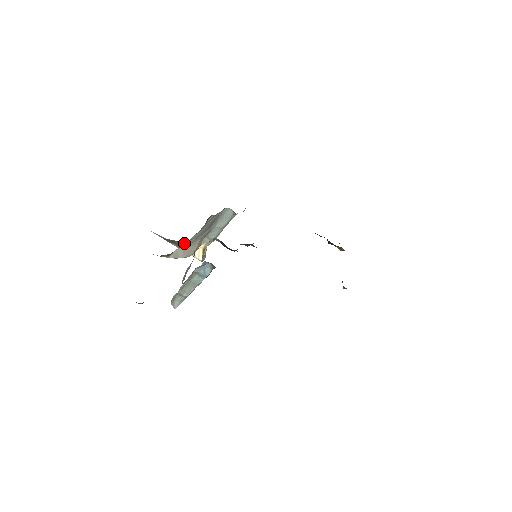
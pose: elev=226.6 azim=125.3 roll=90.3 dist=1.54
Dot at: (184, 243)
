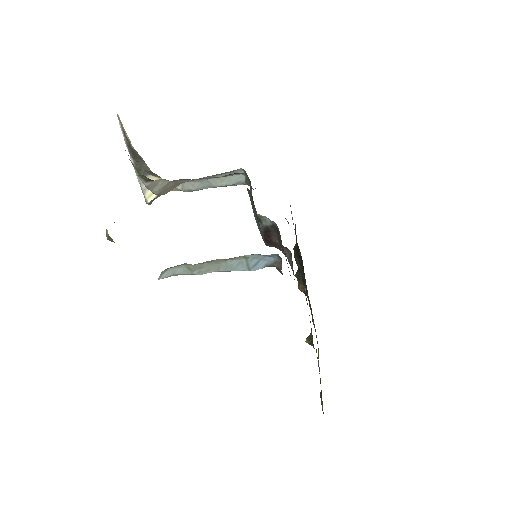
Dot at: occluded
